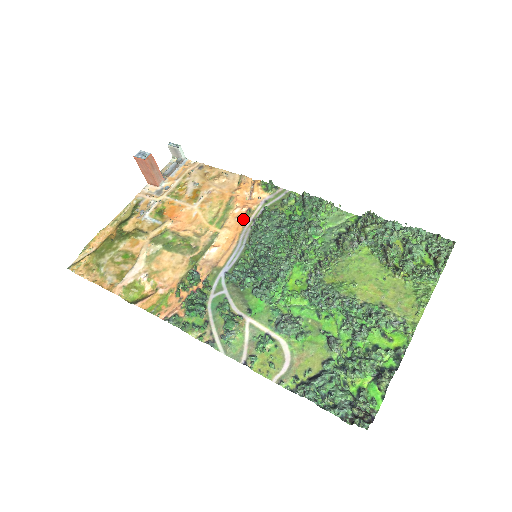
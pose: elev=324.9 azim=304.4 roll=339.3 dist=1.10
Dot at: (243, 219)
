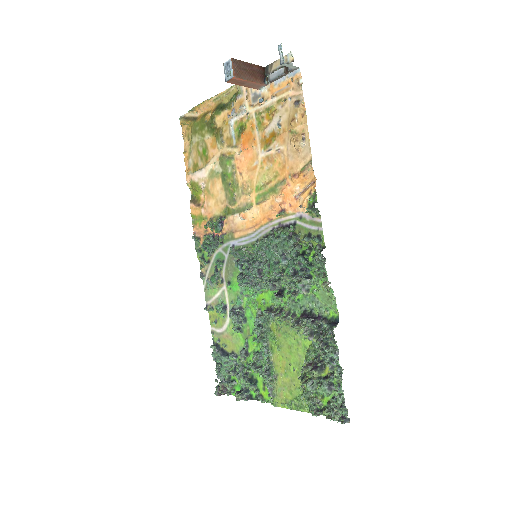
Dot at: (273, 215)
